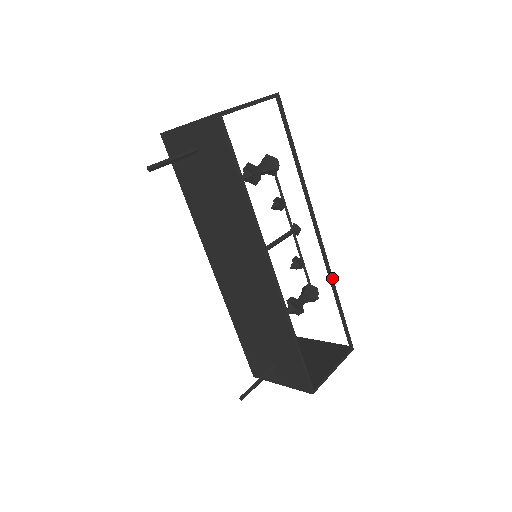
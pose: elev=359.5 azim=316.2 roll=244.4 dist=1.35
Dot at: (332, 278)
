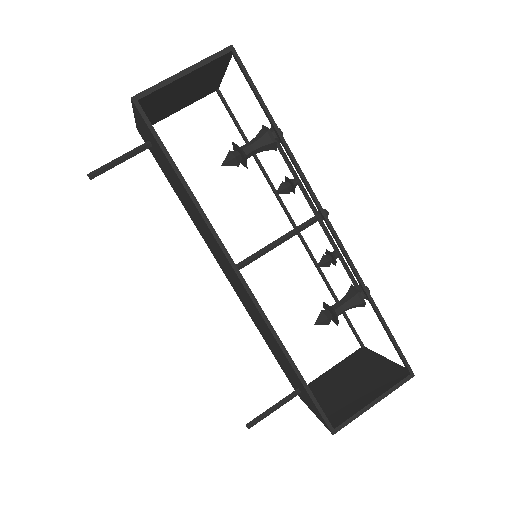
Dot at: (360, 280)
